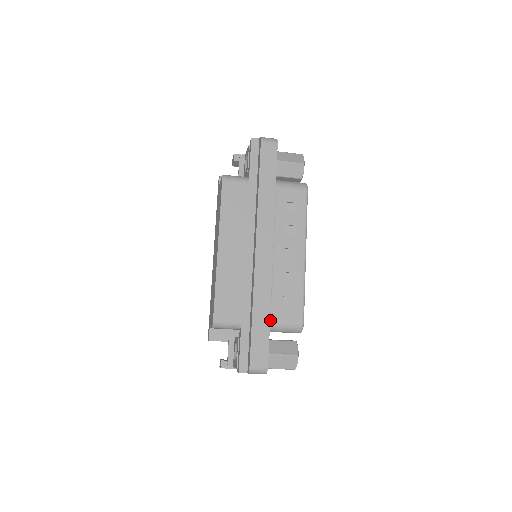
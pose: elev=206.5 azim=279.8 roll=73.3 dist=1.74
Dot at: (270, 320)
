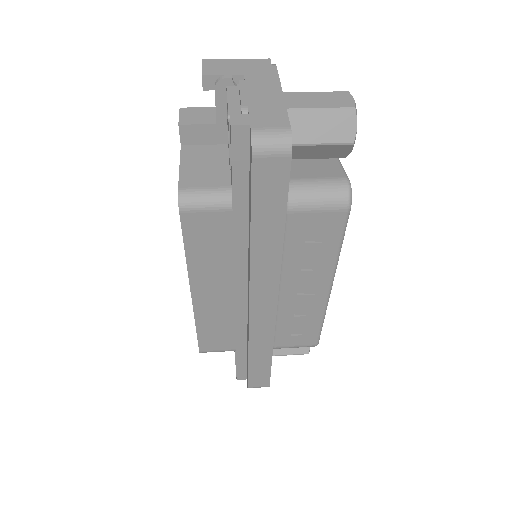
Dot at: (273, 347)
